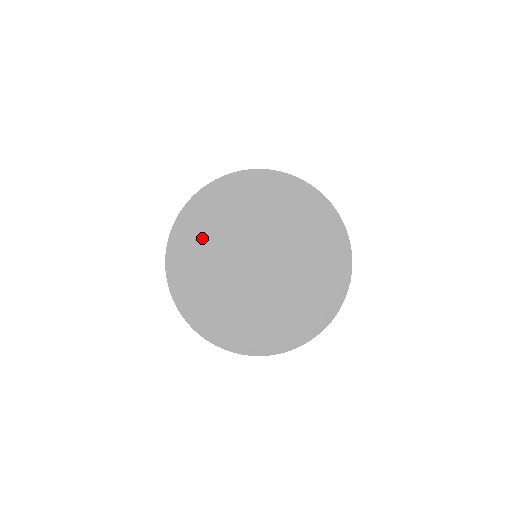
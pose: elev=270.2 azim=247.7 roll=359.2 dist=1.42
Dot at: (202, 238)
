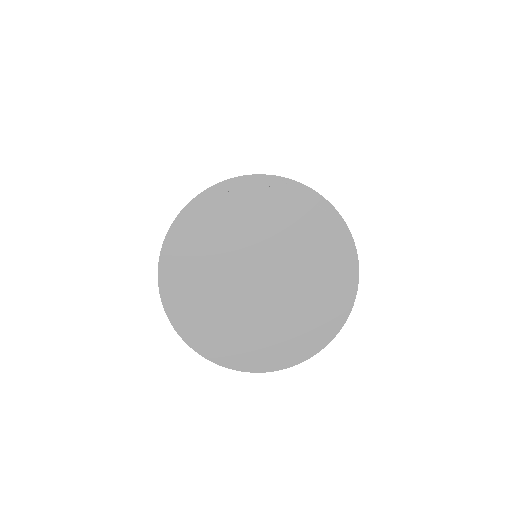
Dot at: (225, 220)
